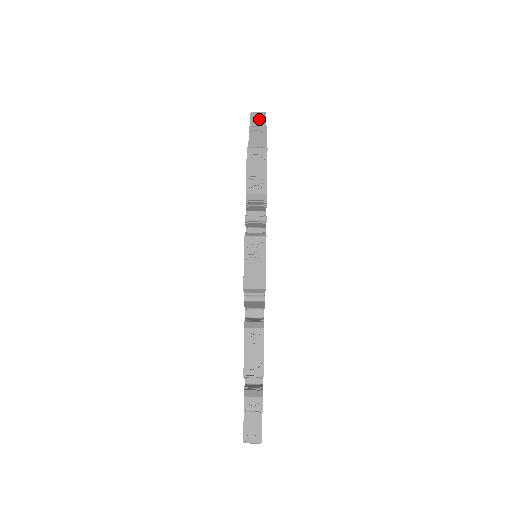
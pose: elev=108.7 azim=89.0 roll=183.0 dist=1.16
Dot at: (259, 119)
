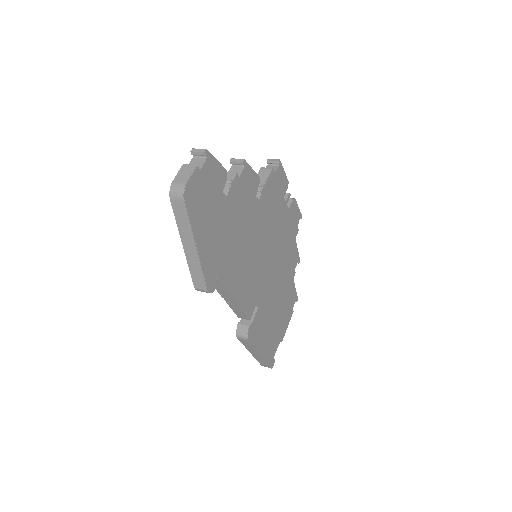
Dot at: occluded
